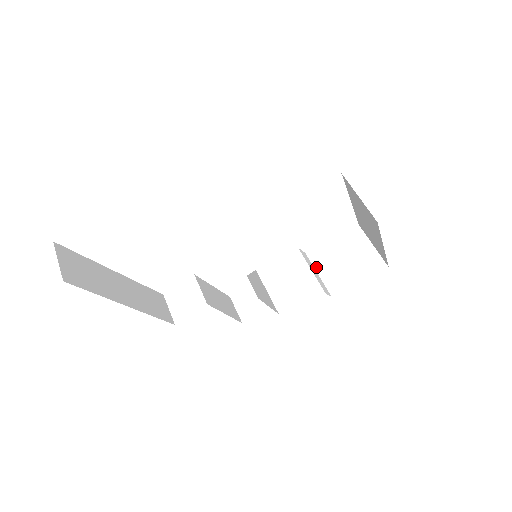
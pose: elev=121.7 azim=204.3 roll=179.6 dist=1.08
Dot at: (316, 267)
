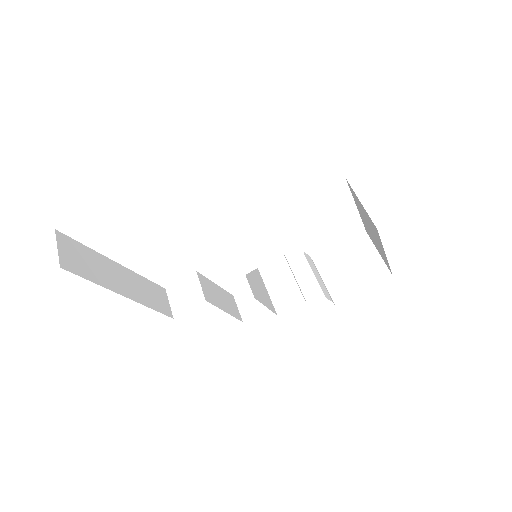
Dot at: (320, 271)
